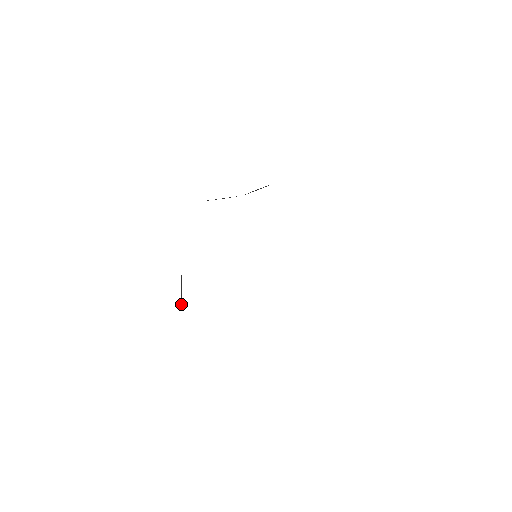
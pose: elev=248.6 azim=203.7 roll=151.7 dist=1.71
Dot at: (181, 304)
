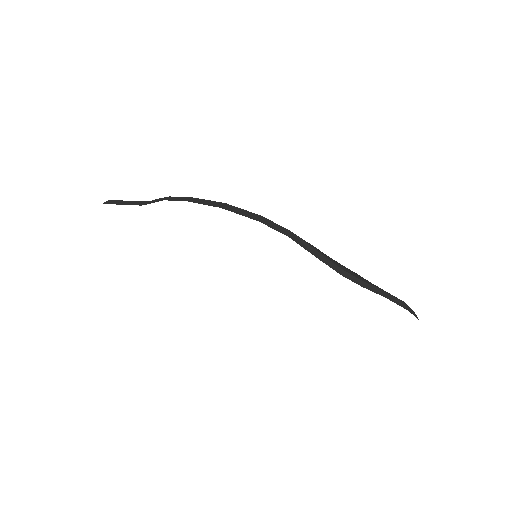
Dot at: occluded
